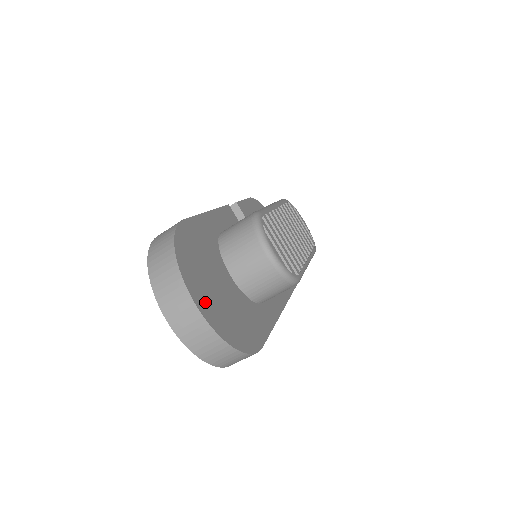
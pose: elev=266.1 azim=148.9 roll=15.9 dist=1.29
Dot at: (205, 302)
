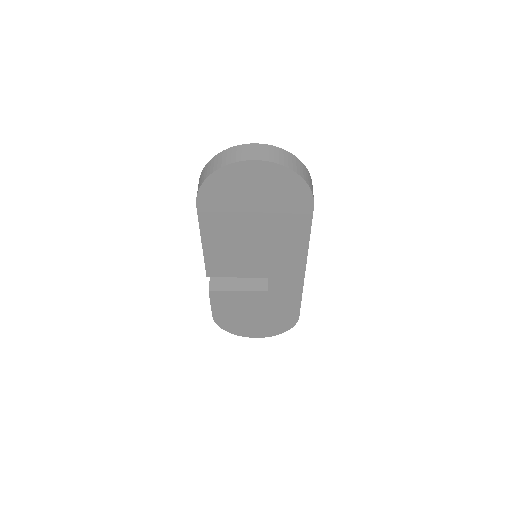
Dot at: occluded
